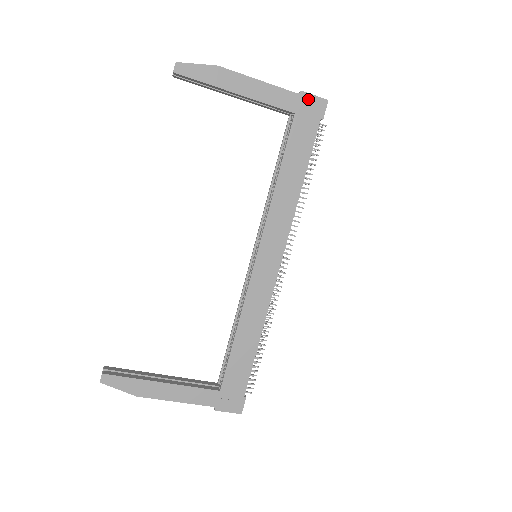
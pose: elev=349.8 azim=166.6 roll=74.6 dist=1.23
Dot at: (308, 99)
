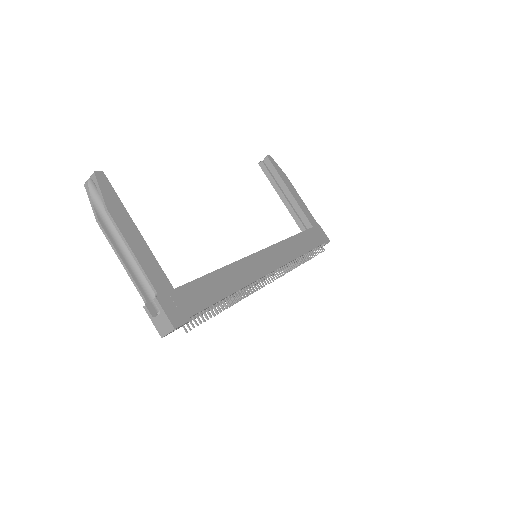
Dot at: (321, 230)
